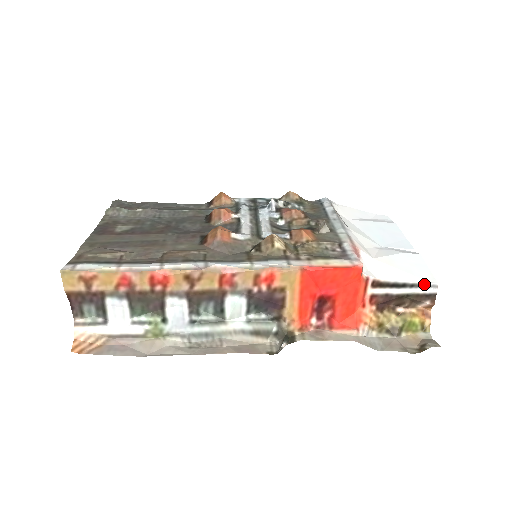
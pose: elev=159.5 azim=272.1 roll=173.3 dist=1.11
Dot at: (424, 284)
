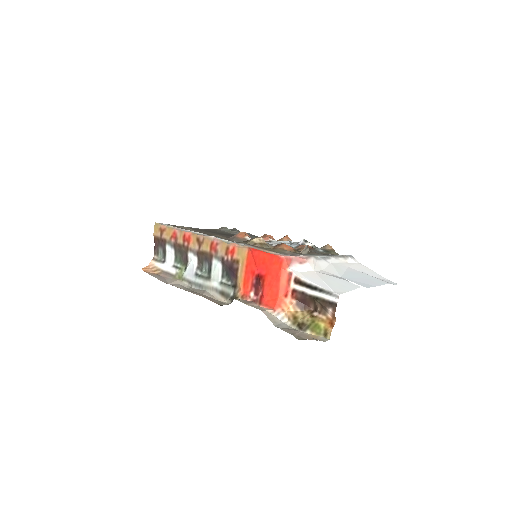
Dot at: (329, 291)
